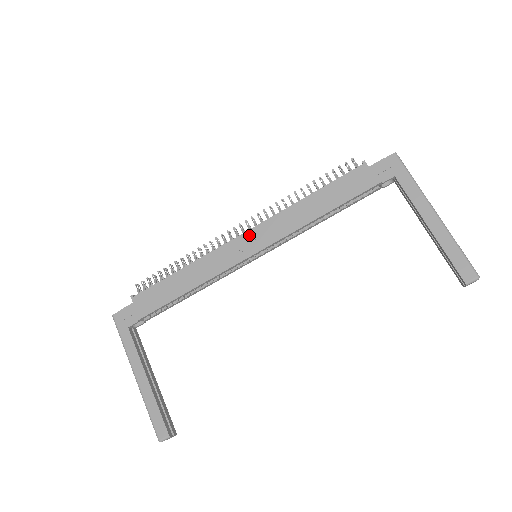
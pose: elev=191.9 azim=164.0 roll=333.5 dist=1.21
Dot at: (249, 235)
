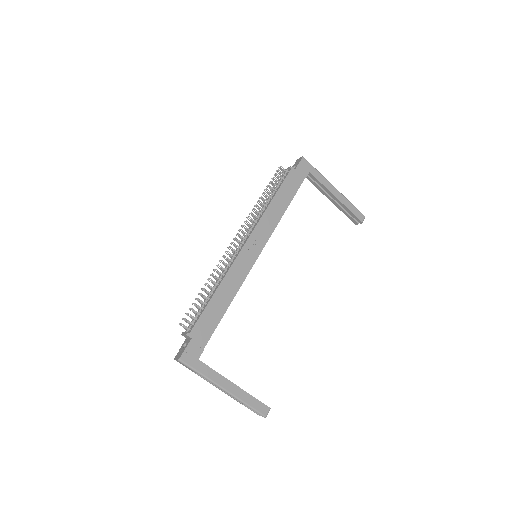
Dot at: (250, 243)
